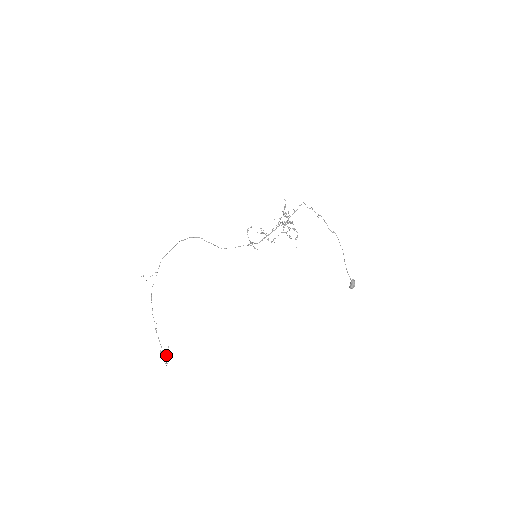
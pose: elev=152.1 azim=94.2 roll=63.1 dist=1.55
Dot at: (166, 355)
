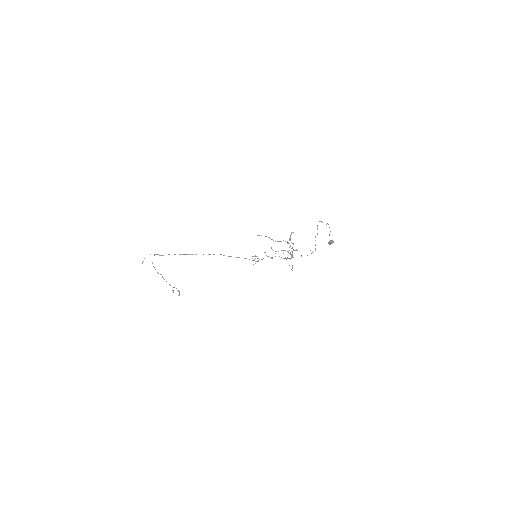
Dot at: occluded
